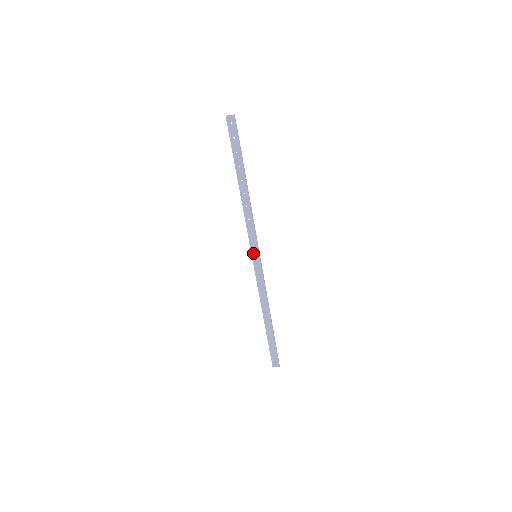
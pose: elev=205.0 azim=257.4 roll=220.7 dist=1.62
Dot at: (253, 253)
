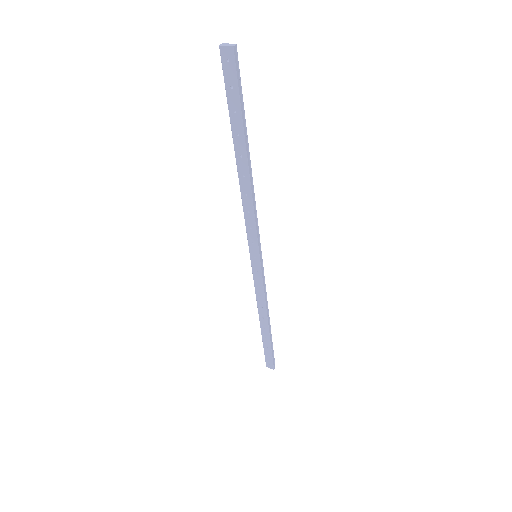
Dot at: (252, 252)
